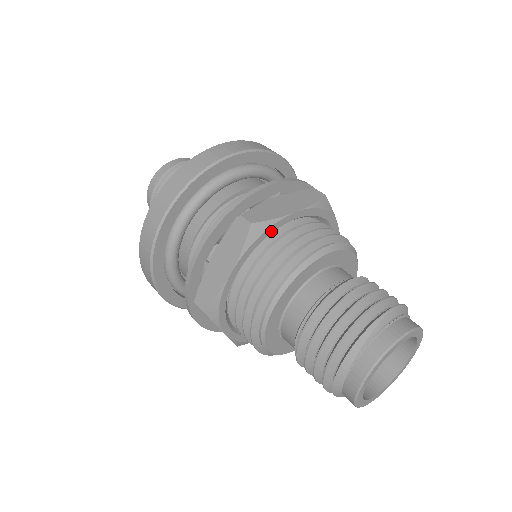
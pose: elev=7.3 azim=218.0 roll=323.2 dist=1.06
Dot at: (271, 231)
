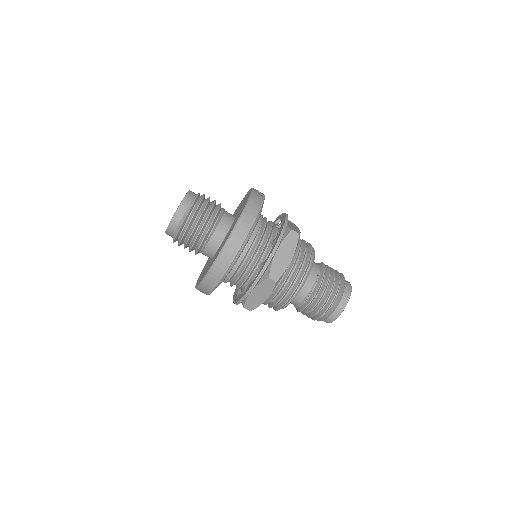
Dot at: occluded
